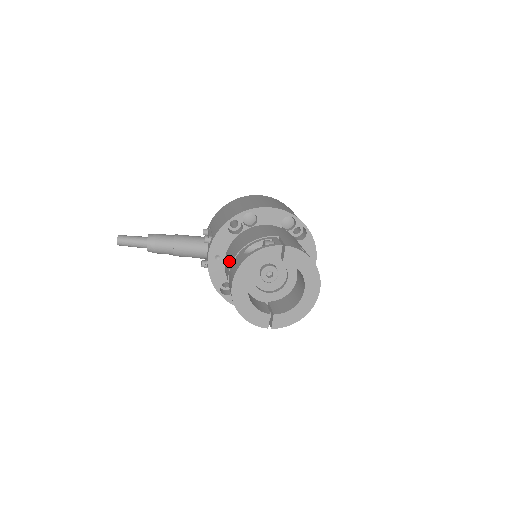
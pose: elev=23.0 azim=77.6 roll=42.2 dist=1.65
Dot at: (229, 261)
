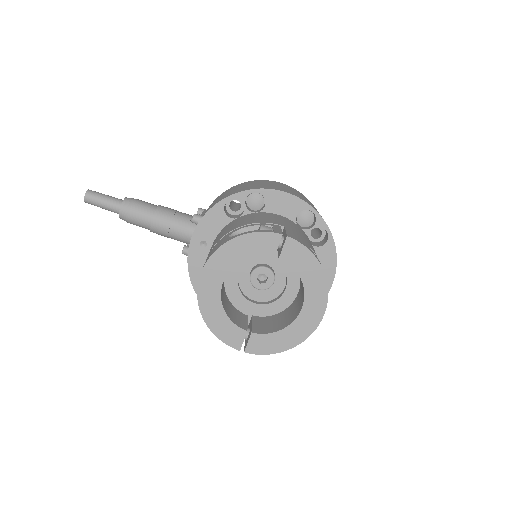
Dot at: occluded
